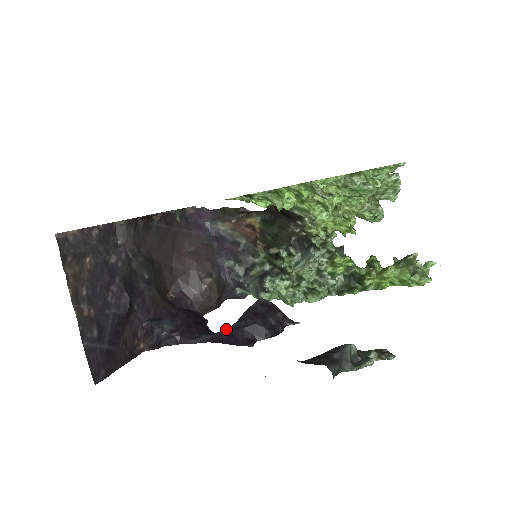
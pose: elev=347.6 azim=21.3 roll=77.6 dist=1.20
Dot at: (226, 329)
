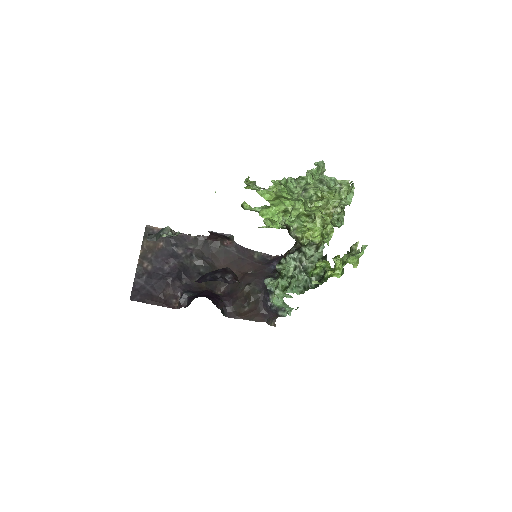
Dot at: occluded
